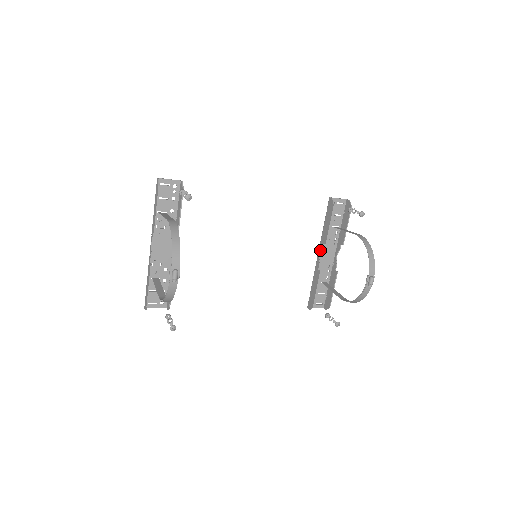
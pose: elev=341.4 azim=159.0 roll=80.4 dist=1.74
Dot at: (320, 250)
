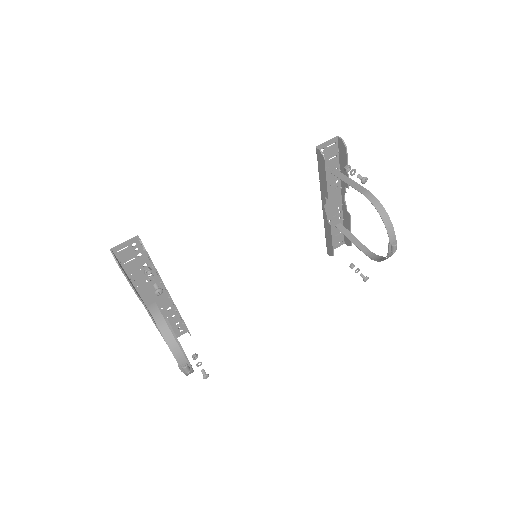
Dot at: (323, 203)
